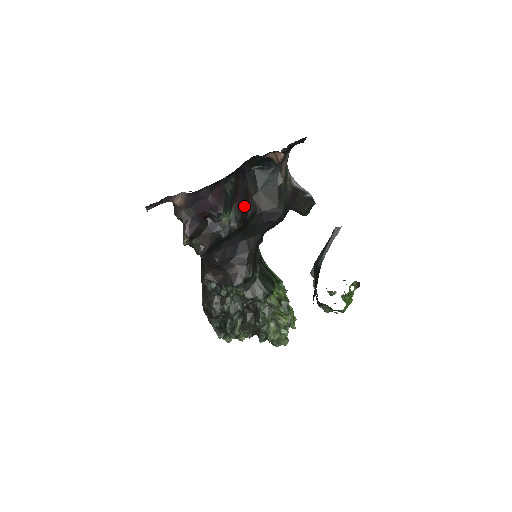
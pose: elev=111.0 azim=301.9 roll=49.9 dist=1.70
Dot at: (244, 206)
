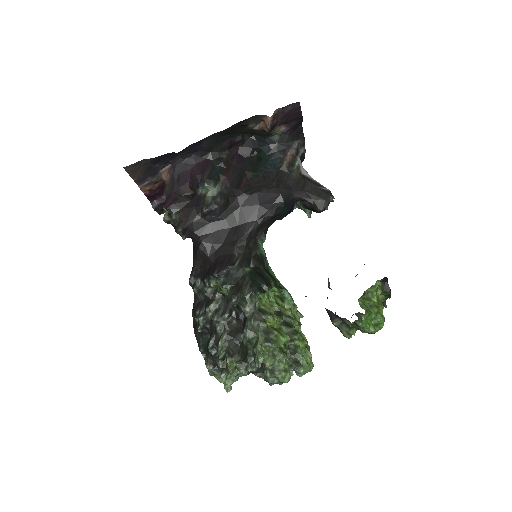
Dot at: (235, 184)
